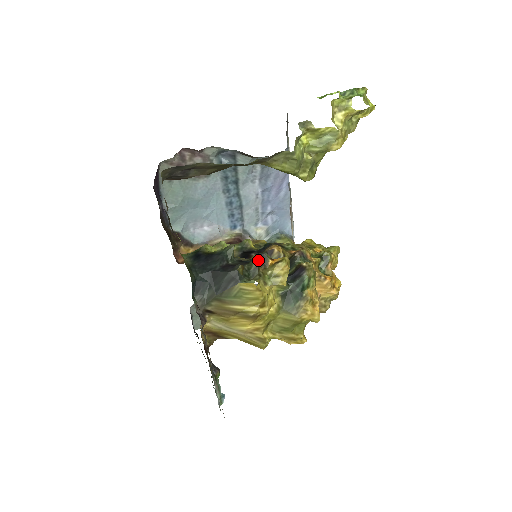
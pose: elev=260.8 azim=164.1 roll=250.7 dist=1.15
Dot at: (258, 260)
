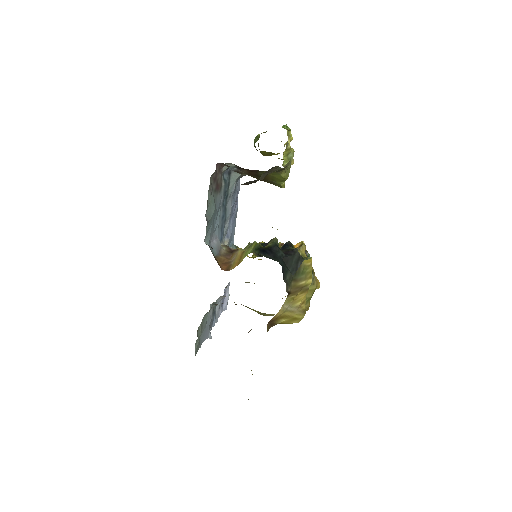
Dot at: (290, 247)
